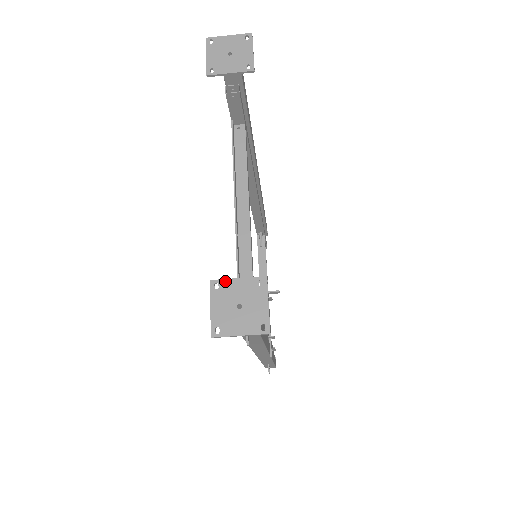
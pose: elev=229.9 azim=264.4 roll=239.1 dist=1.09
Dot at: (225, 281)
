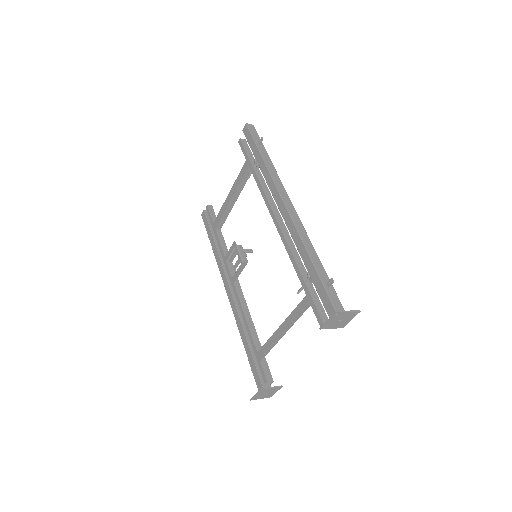
Dot at: (267, 389)
